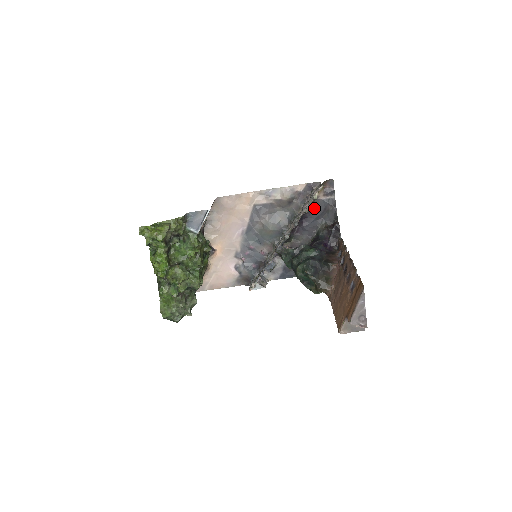
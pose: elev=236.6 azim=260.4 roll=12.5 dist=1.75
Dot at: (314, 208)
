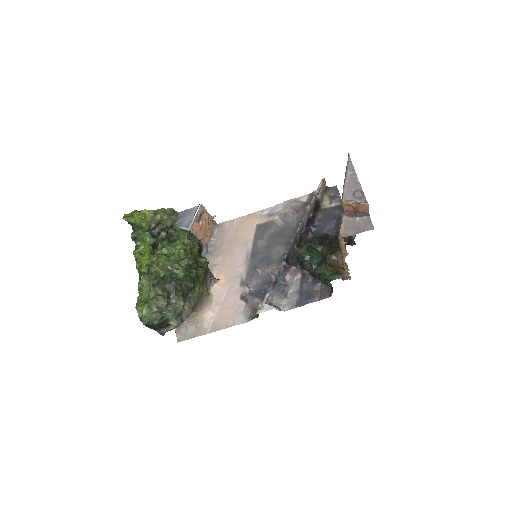
Dot at: (322, 218)
